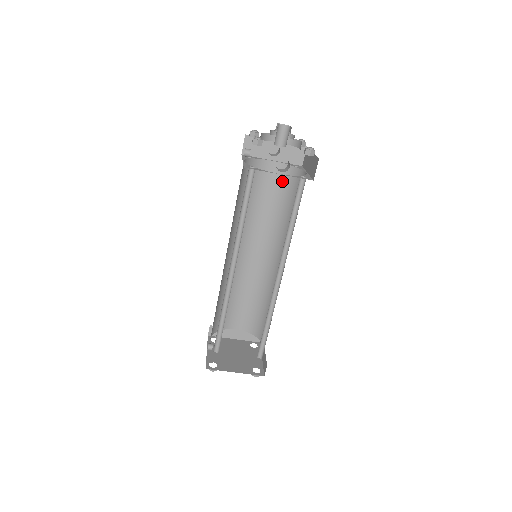
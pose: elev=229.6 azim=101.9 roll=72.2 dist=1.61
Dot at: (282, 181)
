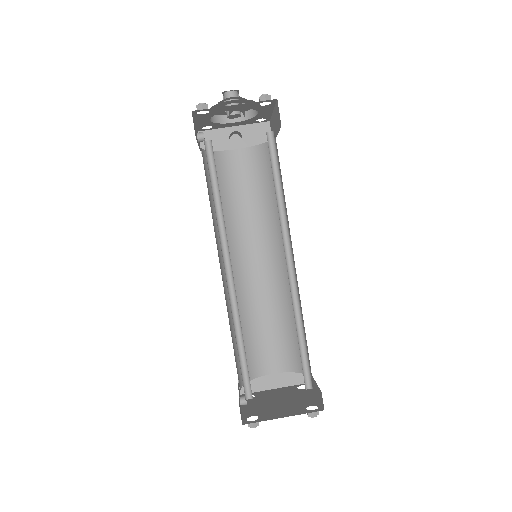
Dot at: (256, 166)
